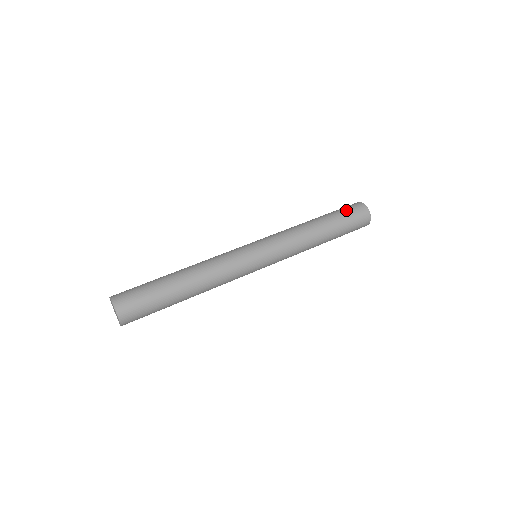
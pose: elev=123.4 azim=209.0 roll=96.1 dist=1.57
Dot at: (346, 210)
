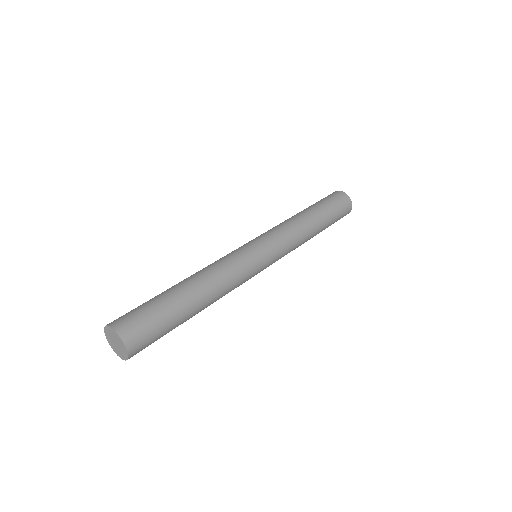
Dot at: (327, 198)
